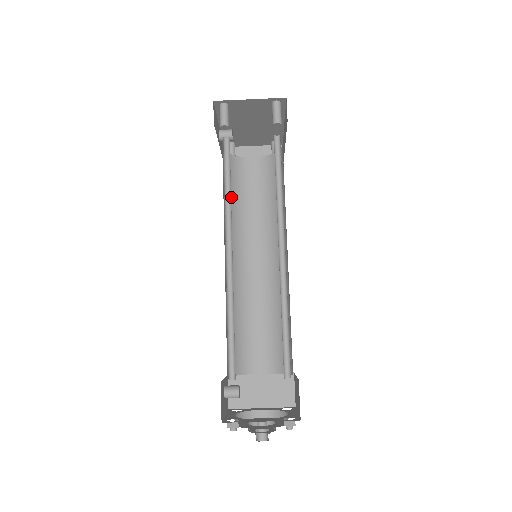
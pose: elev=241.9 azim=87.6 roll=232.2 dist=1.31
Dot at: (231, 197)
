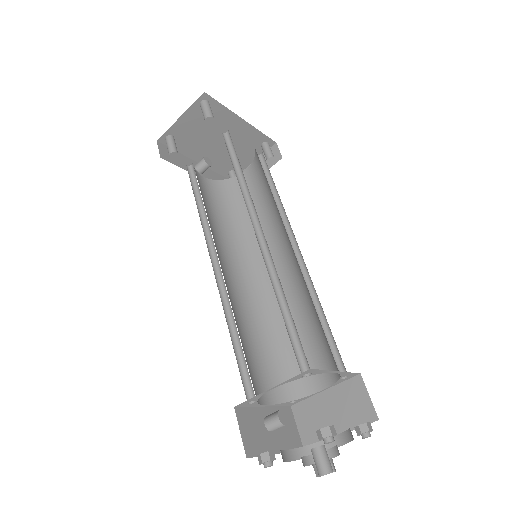
Dot at: (232, 216)
